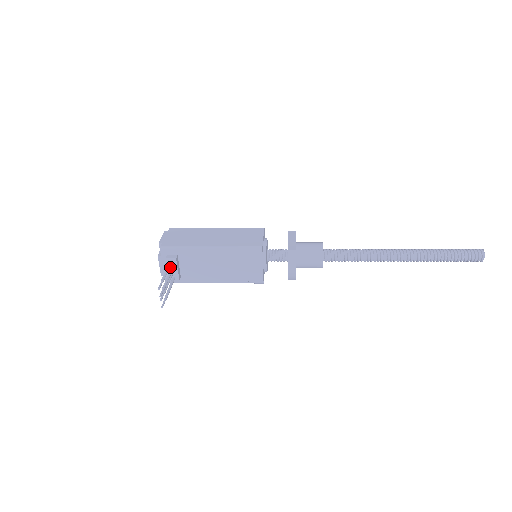
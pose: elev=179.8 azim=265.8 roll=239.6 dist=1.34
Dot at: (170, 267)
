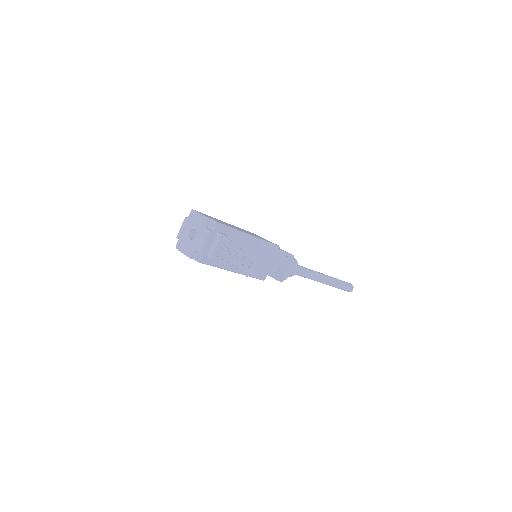
Dot at: (220, 244)
